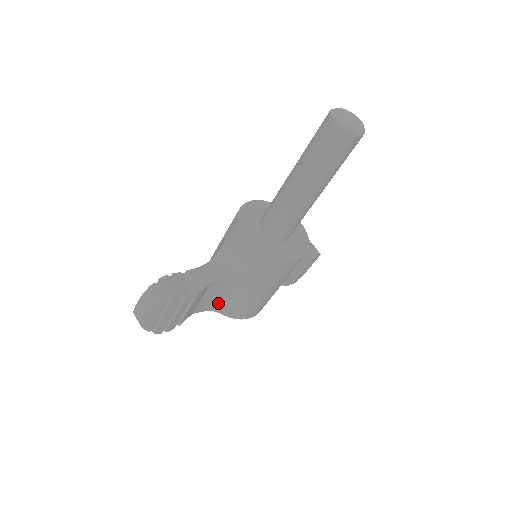
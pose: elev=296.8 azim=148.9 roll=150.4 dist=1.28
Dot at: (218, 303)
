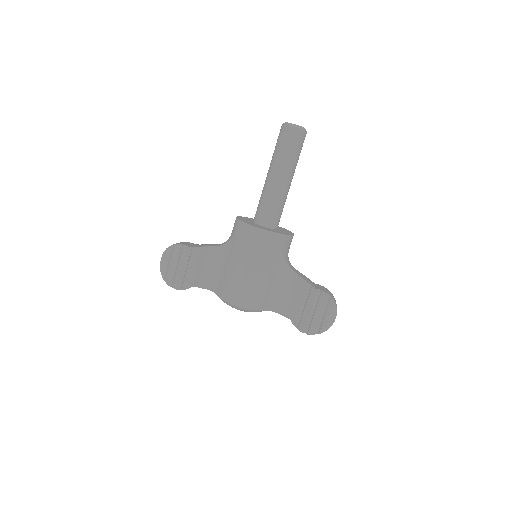
Dot at: (216, 281)
